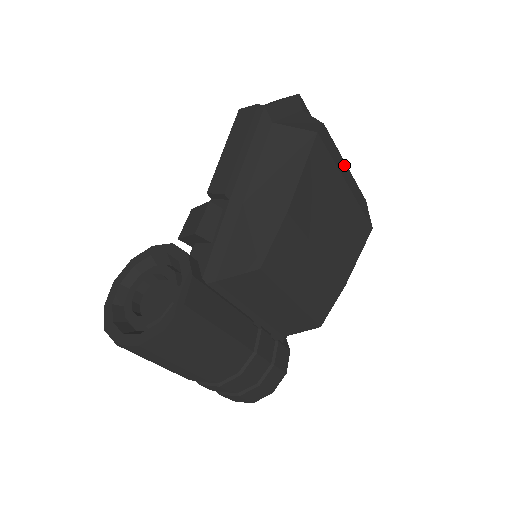
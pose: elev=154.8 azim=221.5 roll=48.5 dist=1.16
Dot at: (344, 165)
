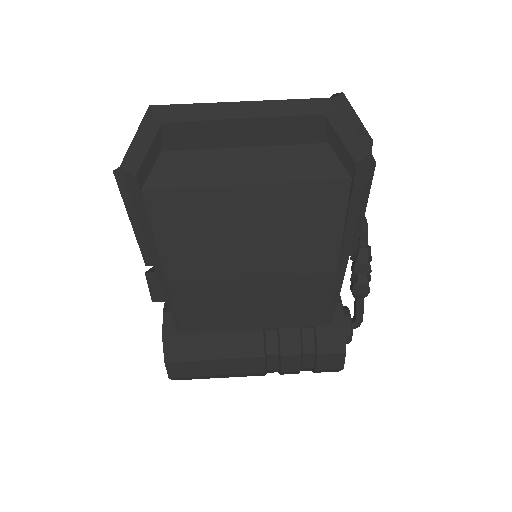
Dot at: (233, 157)
